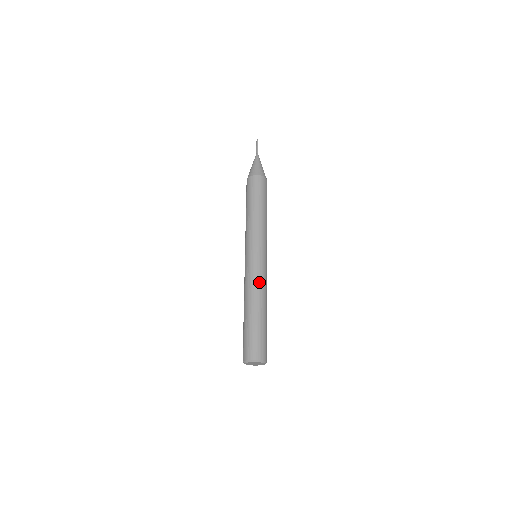
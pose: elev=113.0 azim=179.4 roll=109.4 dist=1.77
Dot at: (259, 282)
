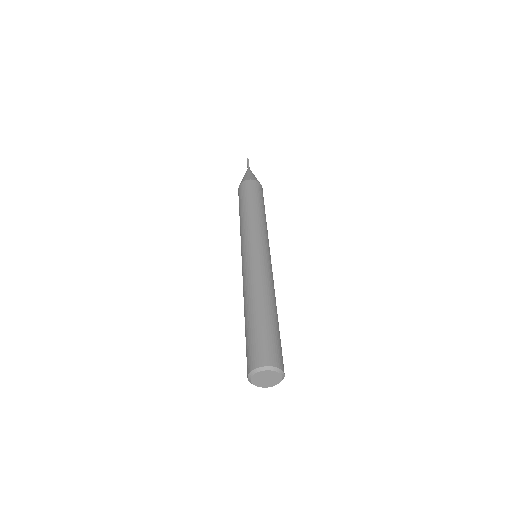
Dot at: (273, 281)
